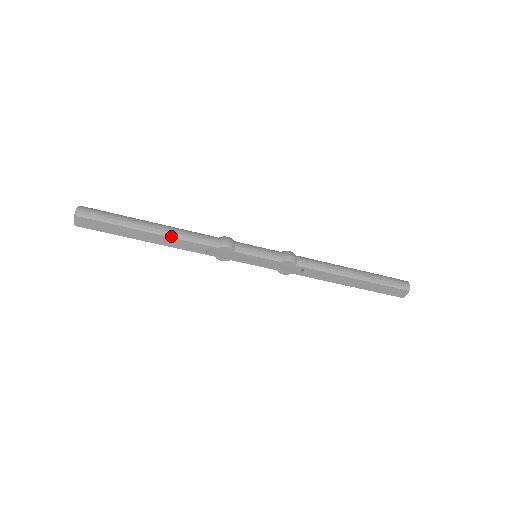
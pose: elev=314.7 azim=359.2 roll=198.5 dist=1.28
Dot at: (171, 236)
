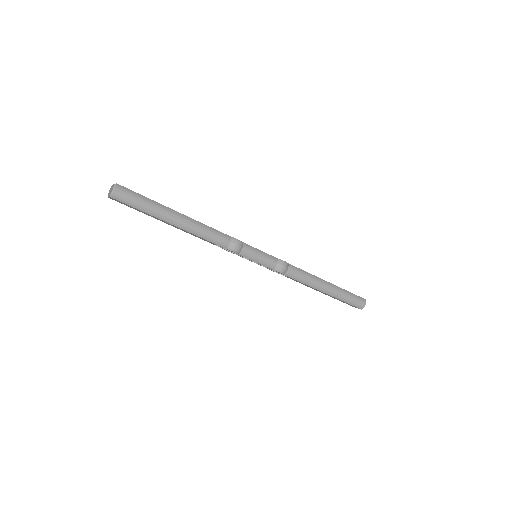
Dot at: (190, 232)
